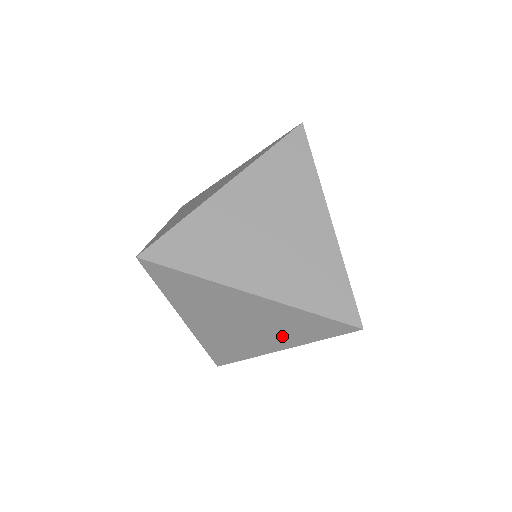
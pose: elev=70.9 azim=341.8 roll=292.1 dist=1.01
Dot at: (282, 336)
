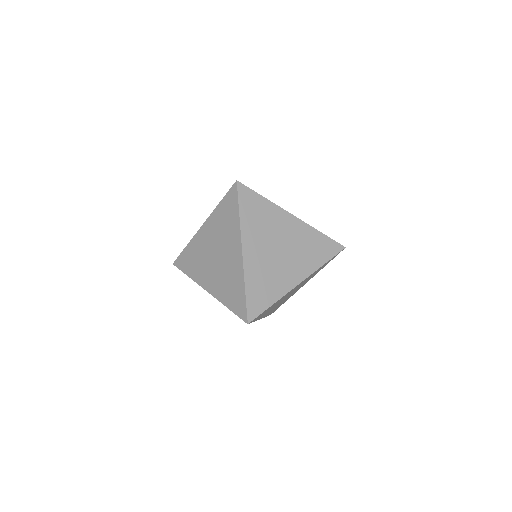
Dot at: occluded
